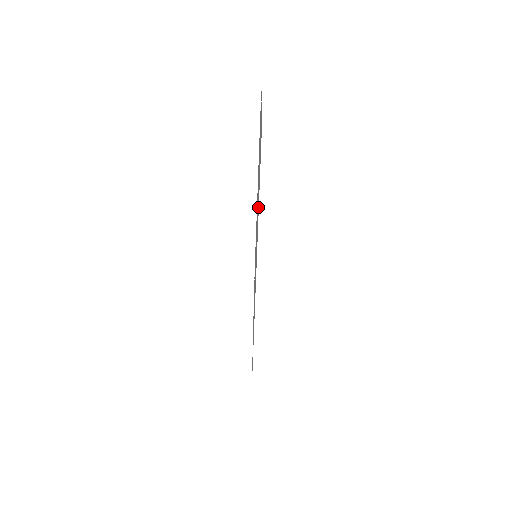
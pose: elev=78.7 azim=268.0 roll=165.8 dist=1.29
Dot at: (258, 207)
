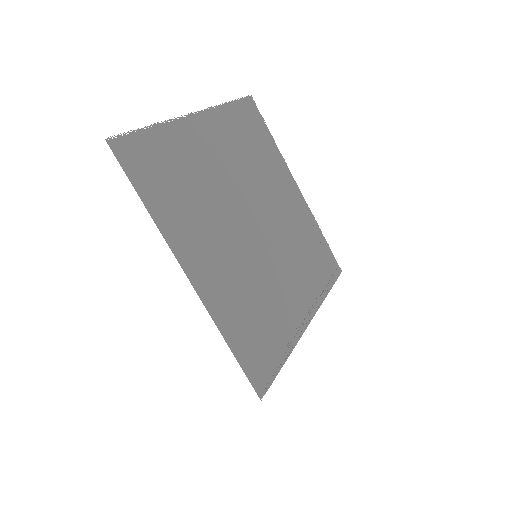
Dot at: (173, 212)
